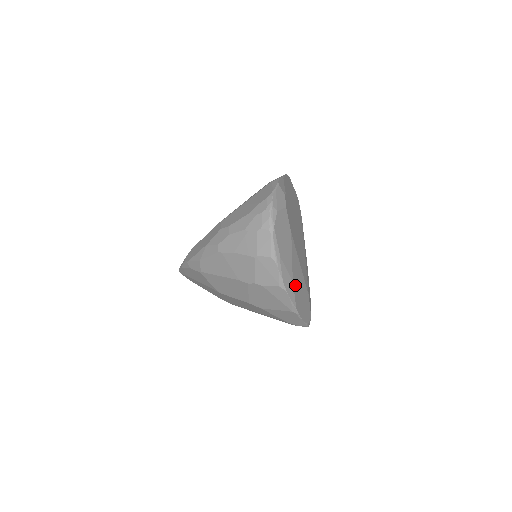
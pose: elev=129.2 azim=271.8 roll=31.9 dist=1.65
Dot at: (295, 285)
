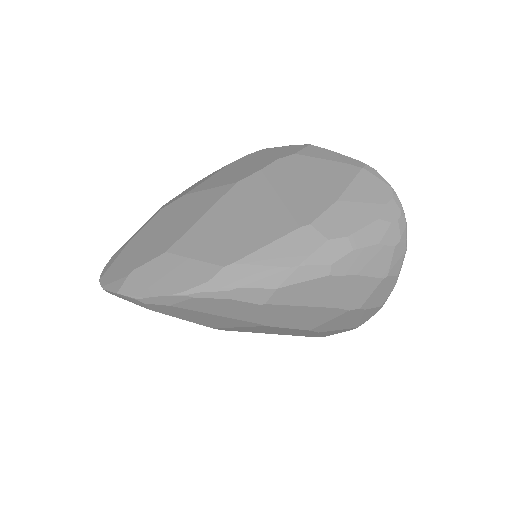
Dot at: occluded
